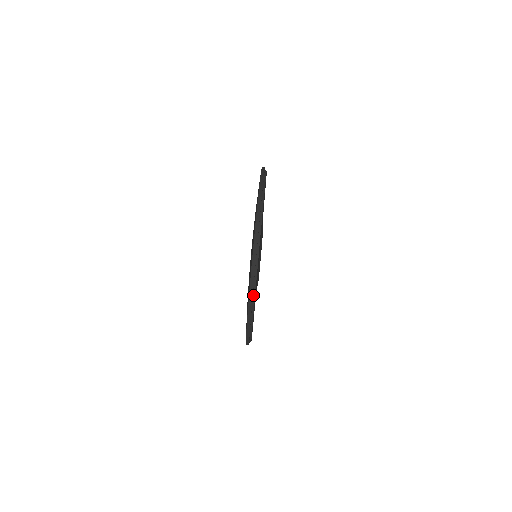
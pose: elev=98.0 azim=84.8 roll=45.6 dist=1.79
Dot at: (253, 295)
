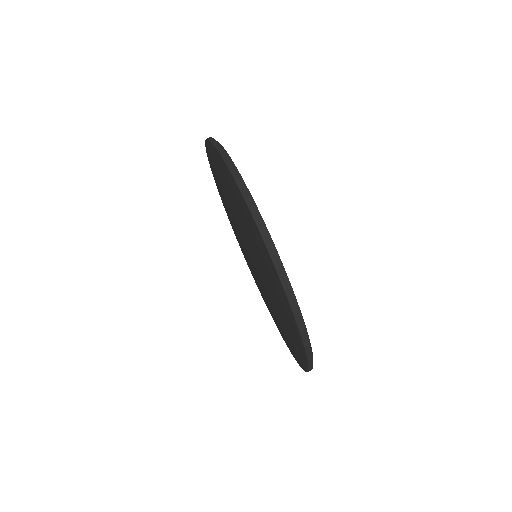
Dot at: occluded
